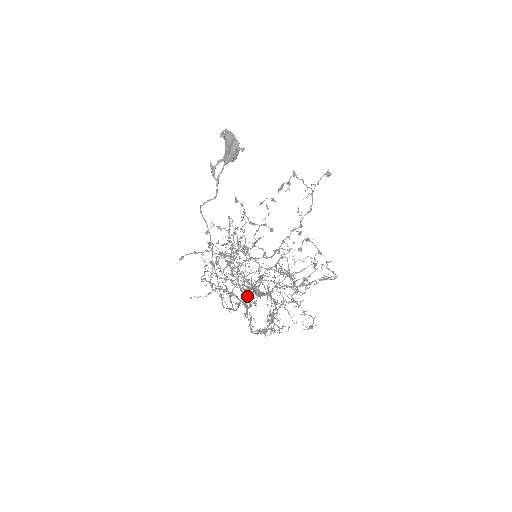
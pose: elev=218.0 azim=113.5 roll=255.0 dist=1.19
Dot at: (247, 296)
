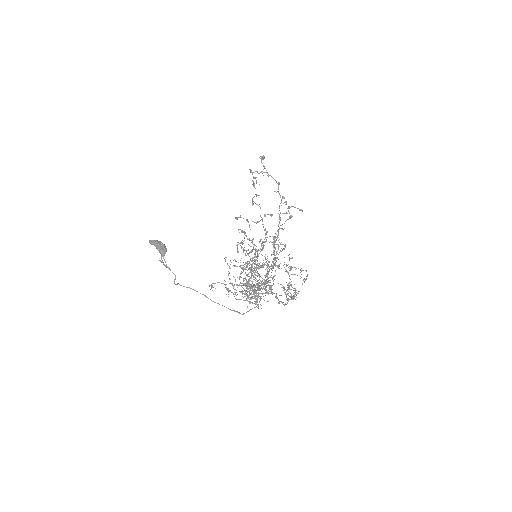
Dot at: (254, 295)
